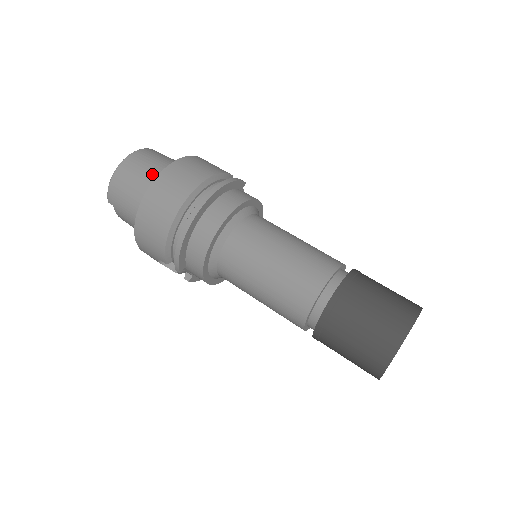
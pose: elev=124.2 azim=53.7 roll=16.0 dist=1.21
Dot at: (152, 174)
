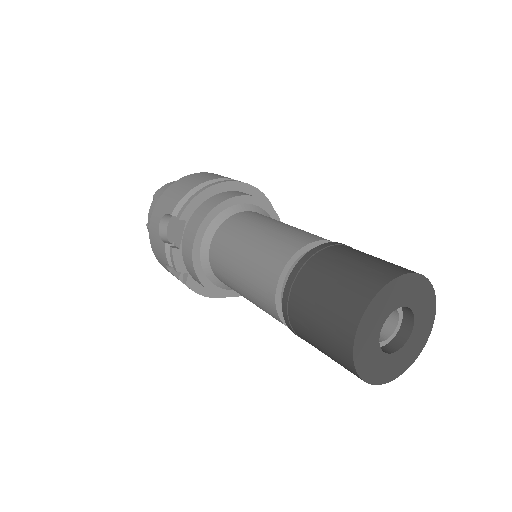
Dot at: occluded
